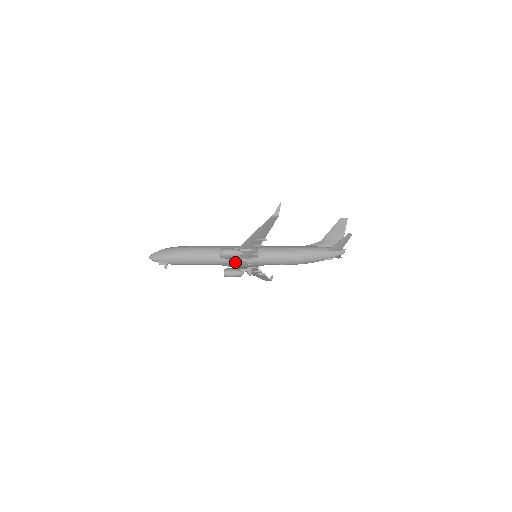
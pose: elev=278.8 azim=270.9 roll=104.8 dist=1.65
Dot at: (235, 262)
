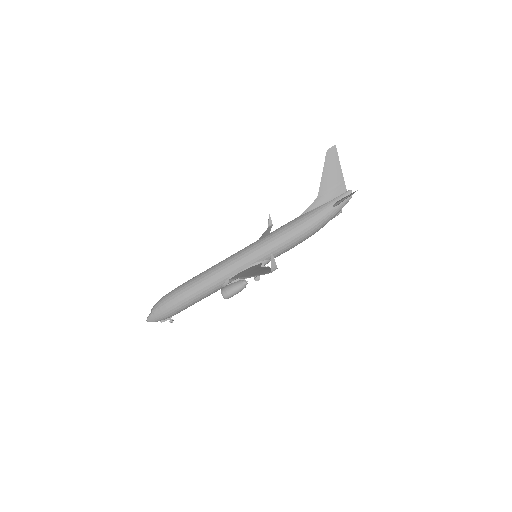
Dot at: occluded
